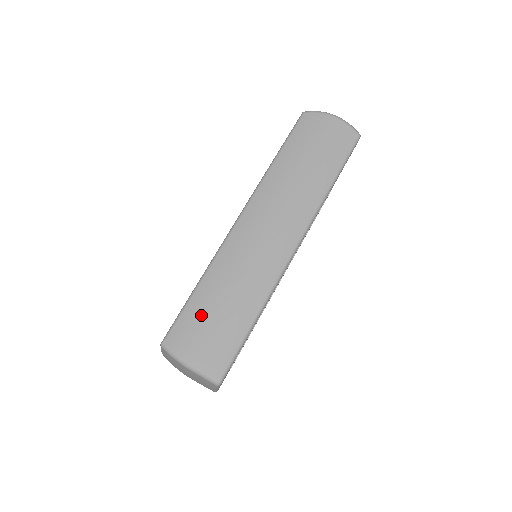
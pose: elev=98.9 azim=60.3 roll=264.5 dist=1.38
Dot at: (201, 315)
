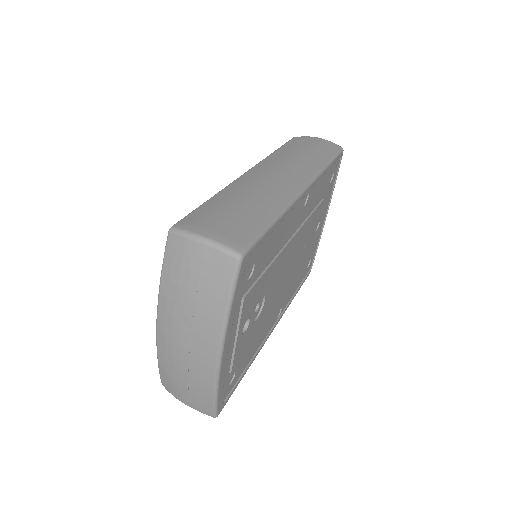
Dot at: (216, 210)
